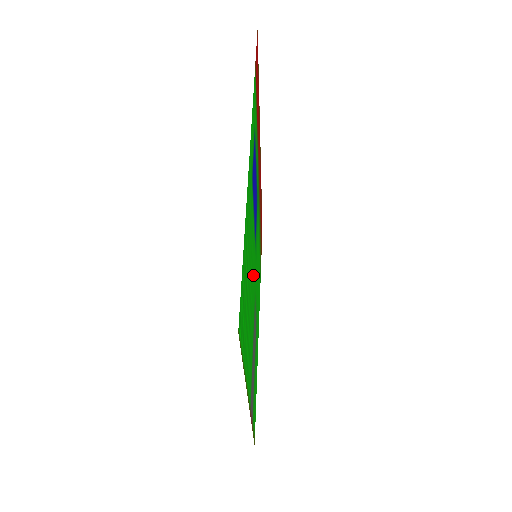
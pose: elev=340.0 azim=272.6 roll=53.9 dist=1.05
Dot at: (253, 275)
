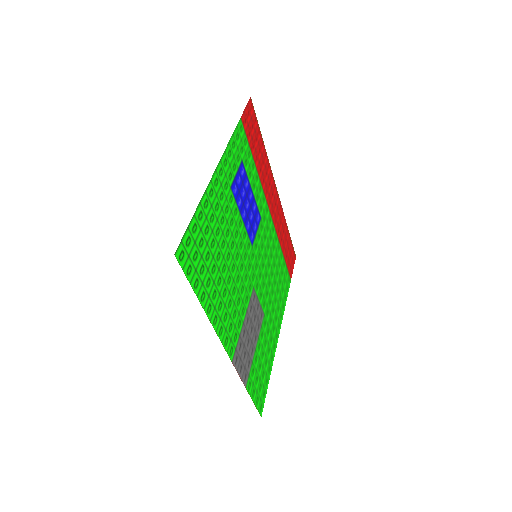
Dot at: (242, 262)
